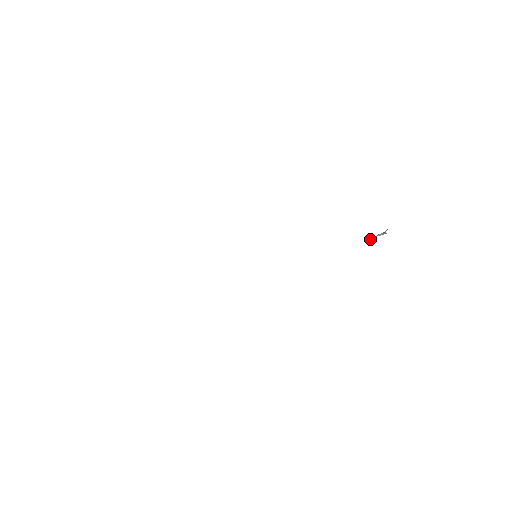
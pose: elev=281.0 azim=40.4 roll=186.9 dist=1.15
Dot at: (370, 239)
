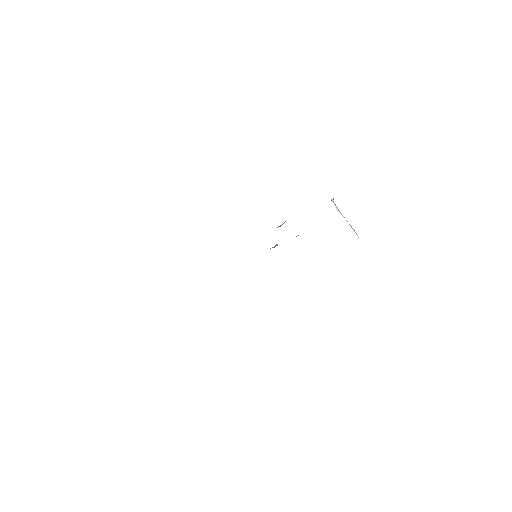
Dot at: occluded
